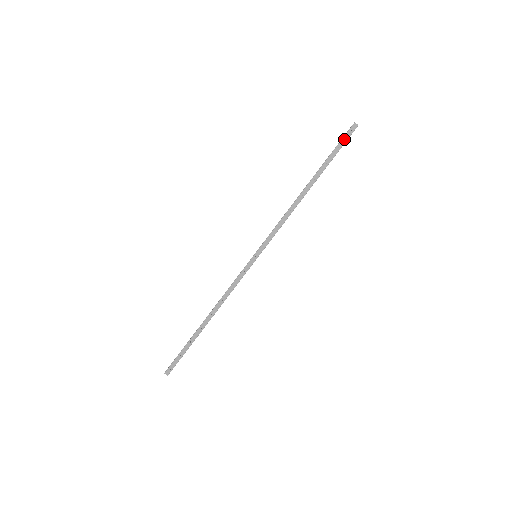
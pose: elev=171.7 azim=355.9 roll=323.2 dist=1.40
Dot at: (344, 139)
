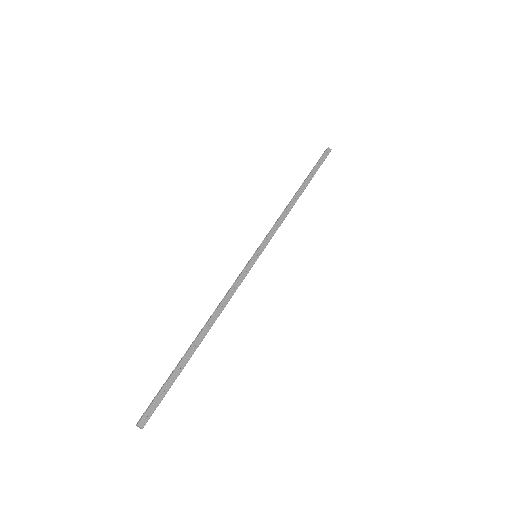
Dot at: (323, 158)
